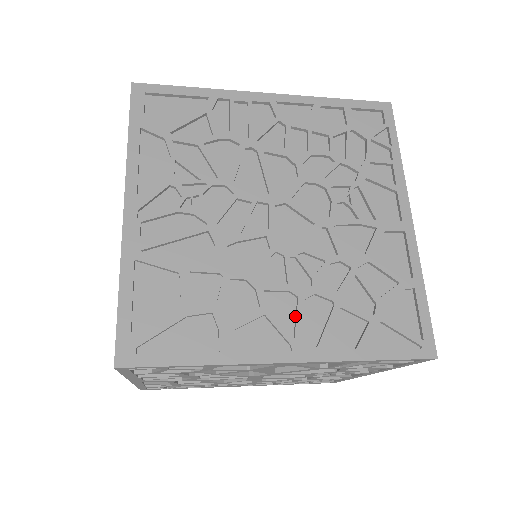
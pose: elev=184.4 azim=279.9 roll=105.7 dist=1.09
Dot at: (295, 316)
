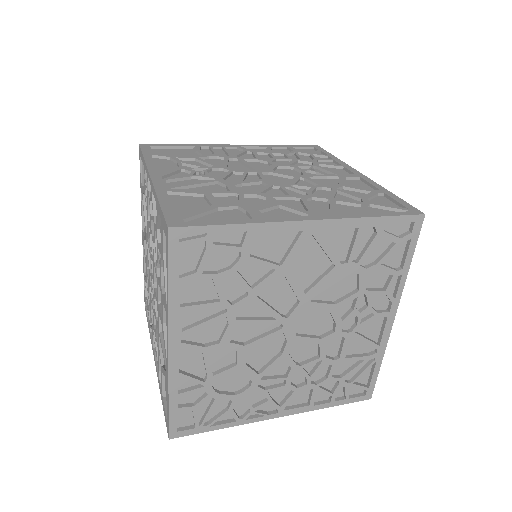
Dot at: (303, 207)
